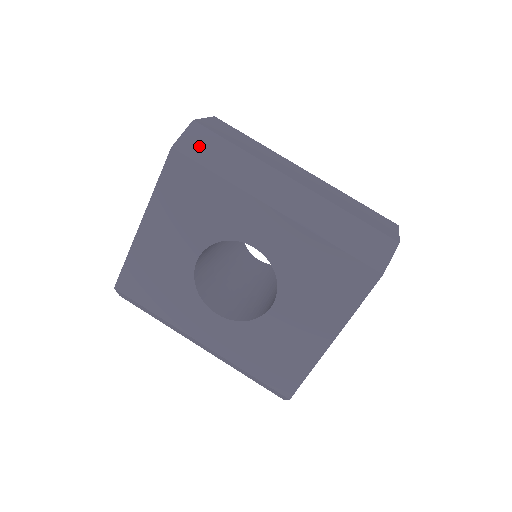
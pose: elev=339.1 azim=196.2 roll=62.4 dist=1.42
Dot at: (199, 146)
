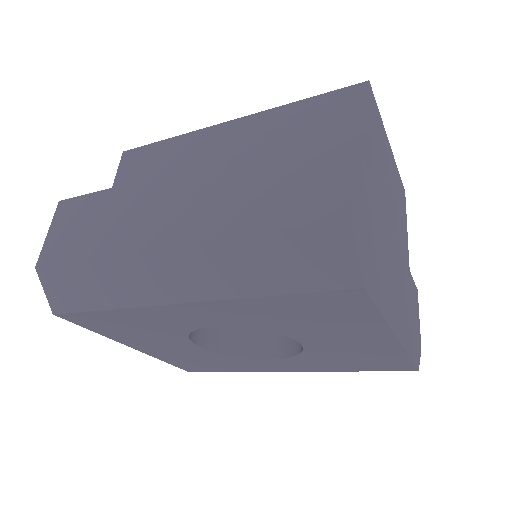
Dot at: (65, 292)
